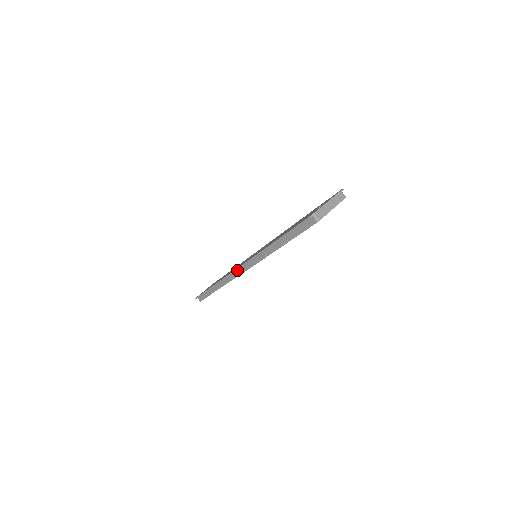
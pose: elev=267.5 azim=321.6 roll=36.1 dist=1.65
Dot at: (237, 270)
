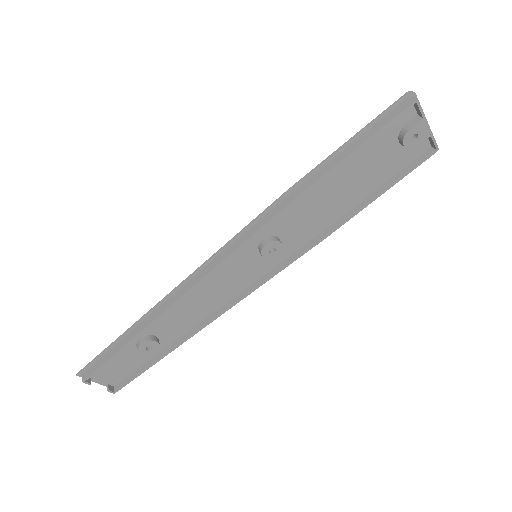
Dot at: (219, 255)
